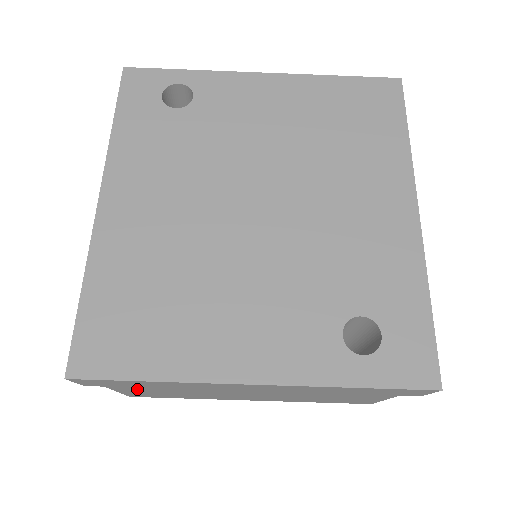
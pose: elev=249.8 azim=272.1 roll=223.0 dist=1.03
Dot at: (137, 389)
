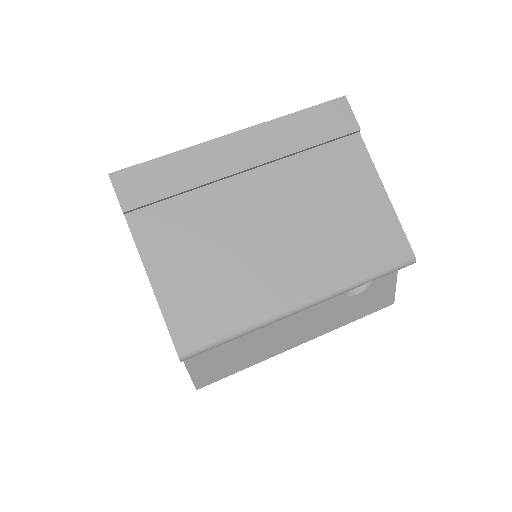
Dot at: (173, 266)
